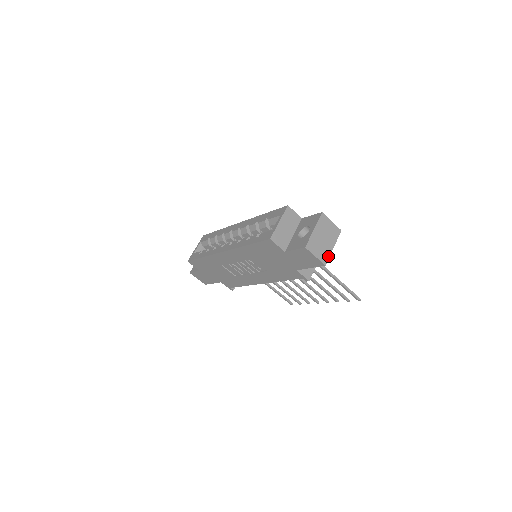
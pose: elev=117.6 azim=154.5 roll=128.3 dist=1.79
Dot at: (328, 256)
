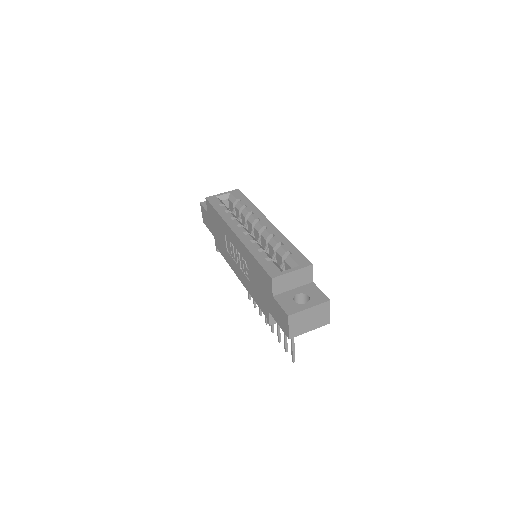
Dot at: (299, 334)
